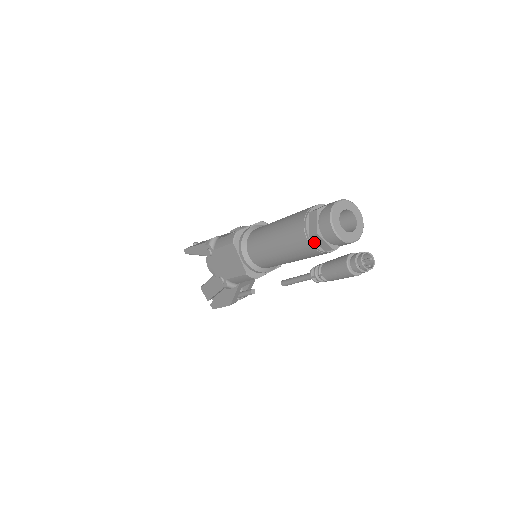
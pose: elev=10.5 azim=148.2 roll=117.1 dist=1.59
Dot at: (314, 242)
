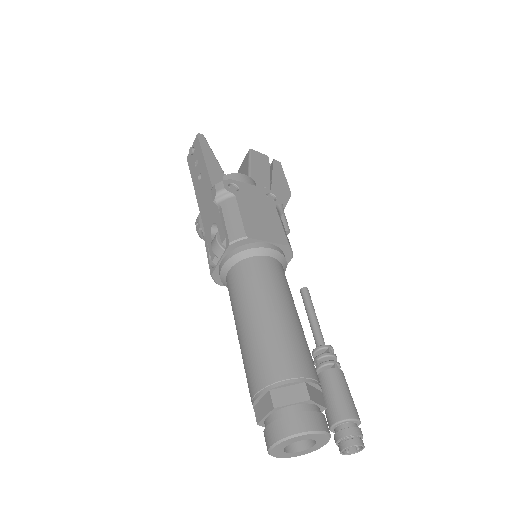
Dot at: occluded
